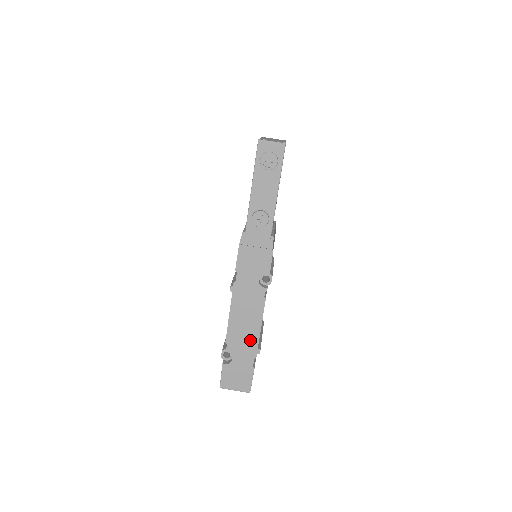
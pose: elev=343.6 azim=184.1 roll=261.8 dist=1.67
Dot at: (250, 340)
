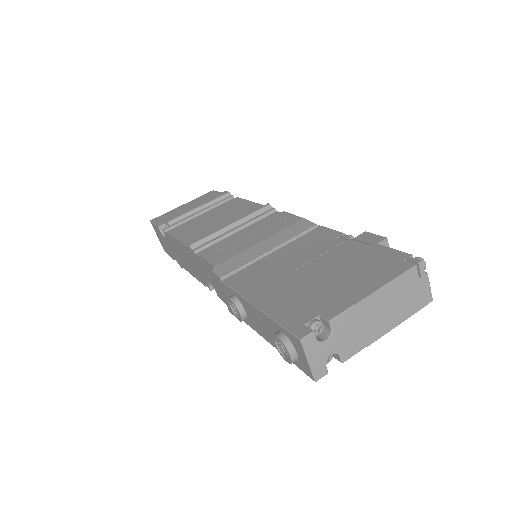
Dot at: (181, 260)
